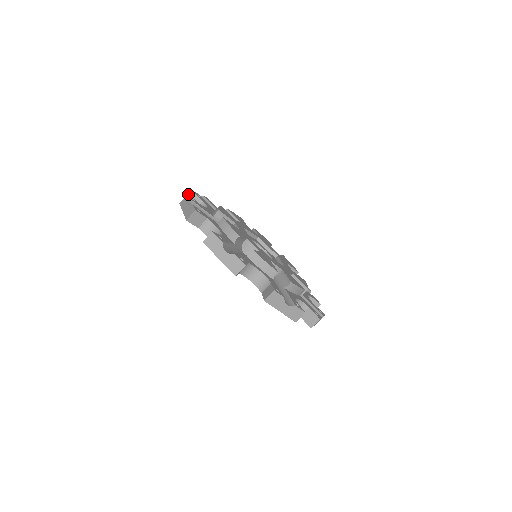
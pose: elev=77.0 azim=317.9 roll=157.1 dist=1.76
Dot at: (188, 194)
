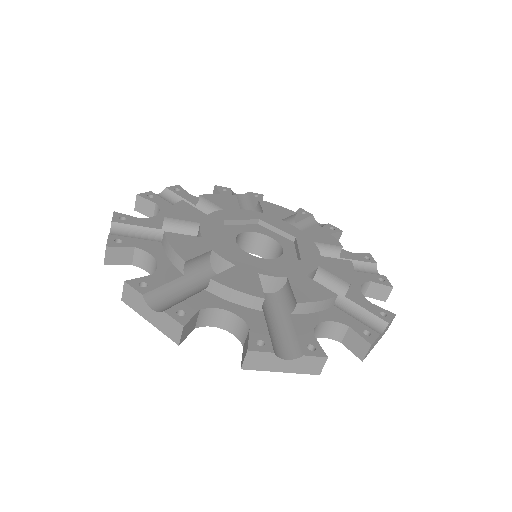
Dot at: (114, 211)
